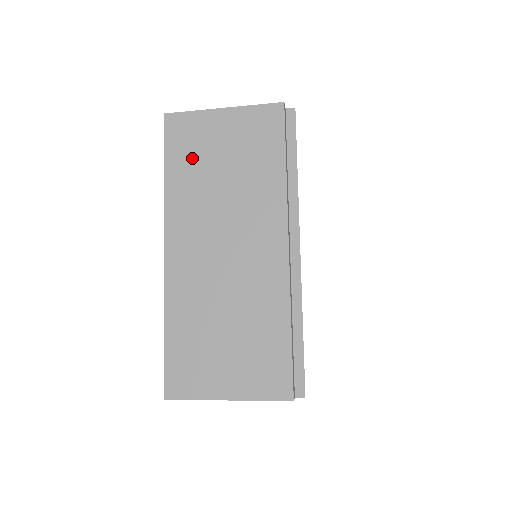
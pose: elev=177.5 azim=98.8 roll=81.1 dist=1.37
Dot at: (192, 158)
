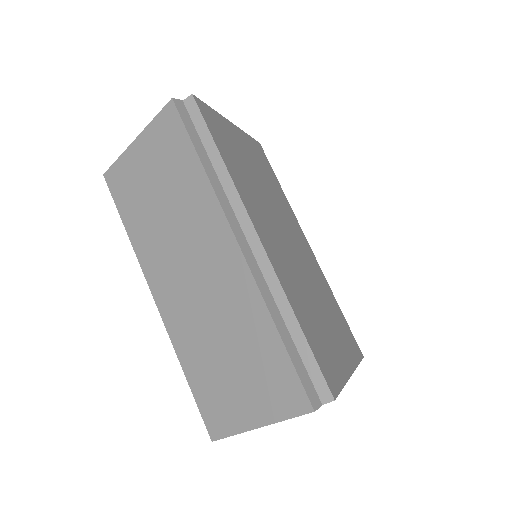
Dot at: (135, 202)
